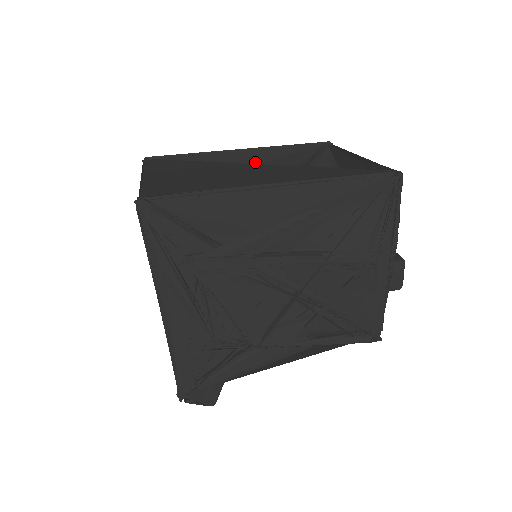
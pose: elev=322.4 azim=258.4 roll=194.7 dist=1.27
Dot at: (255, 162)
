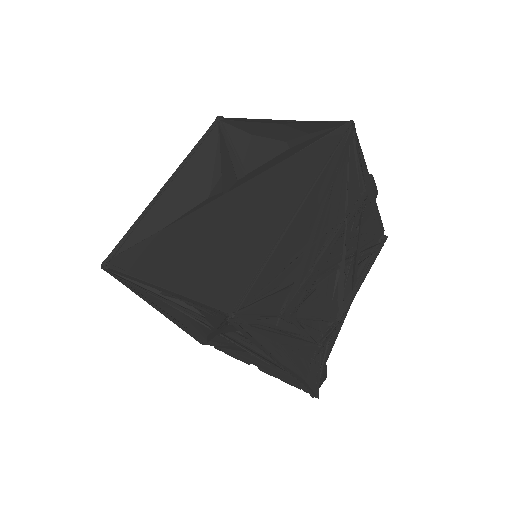
Dot at: (189, 186)
